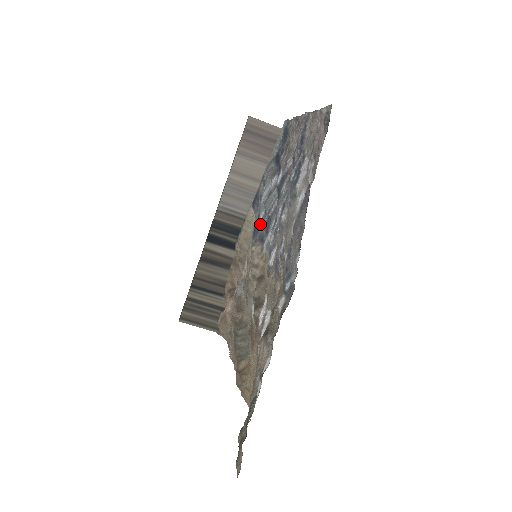
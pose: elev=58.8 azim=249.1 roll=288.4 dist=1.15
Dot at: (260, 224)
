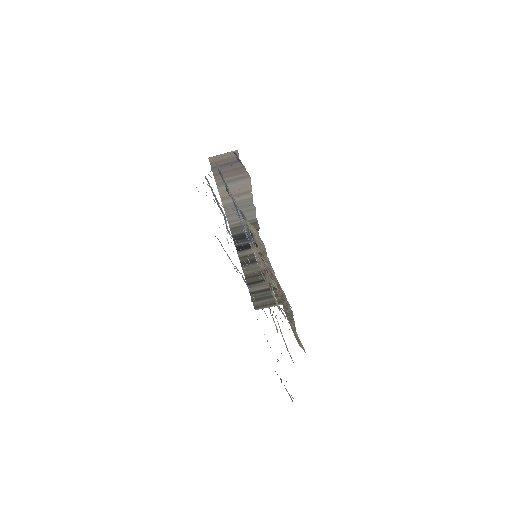
Dot at: occluded
